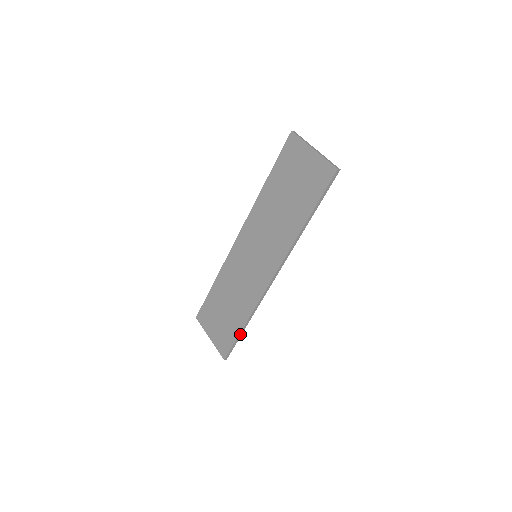
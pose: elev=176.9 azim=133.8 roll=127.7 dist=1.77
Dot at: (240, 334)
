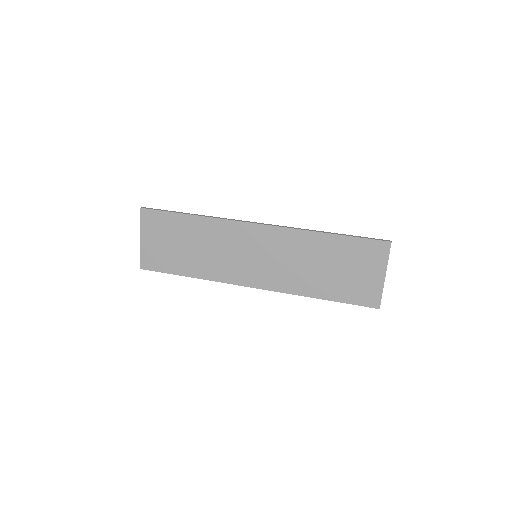
Dot at: (178, 274)
